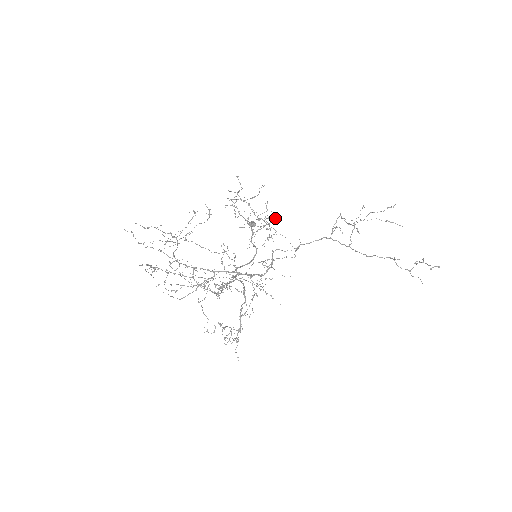
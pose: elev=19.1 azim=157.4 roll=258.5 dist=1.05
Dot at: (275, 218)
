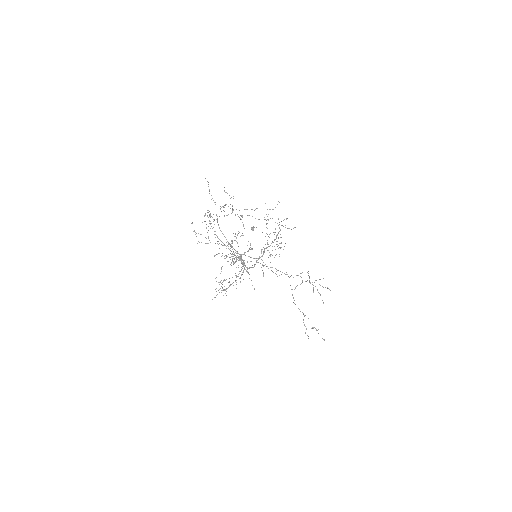
Dot at: occluded
